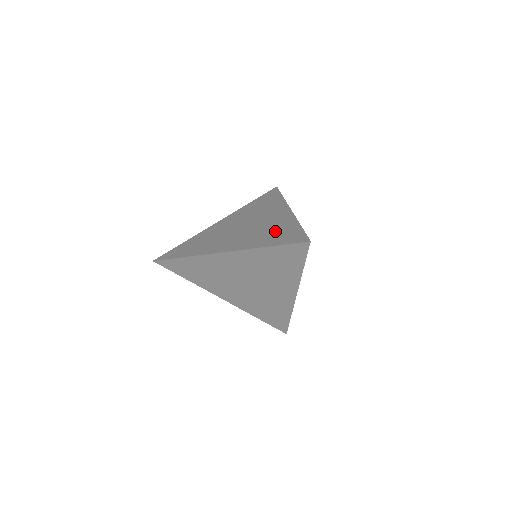
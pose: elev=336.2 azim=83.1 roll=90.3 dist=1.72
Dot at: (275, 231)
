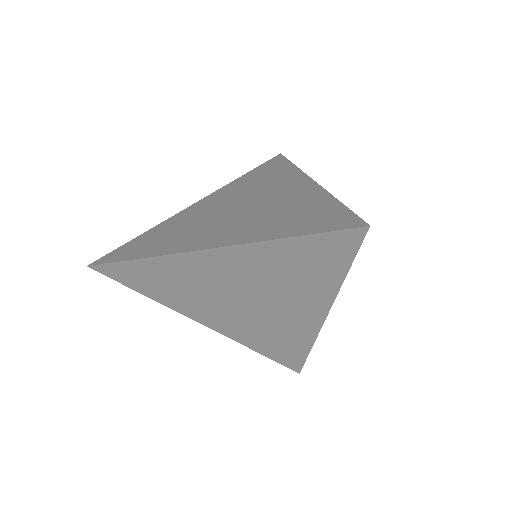
Dot at: (294, 212)
